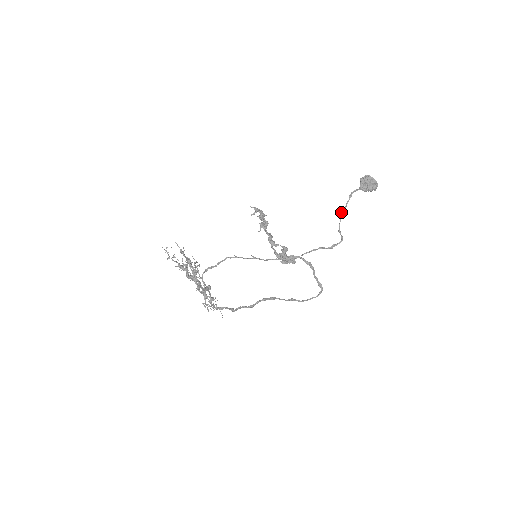
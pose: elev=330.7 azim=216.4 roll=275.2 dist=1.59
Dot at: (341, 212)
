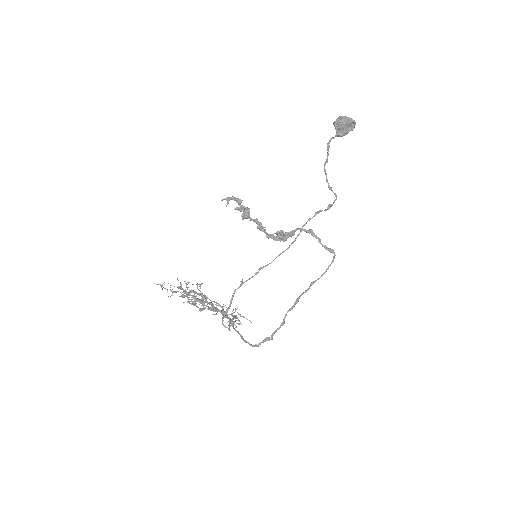
Dot at: (324, 167)
